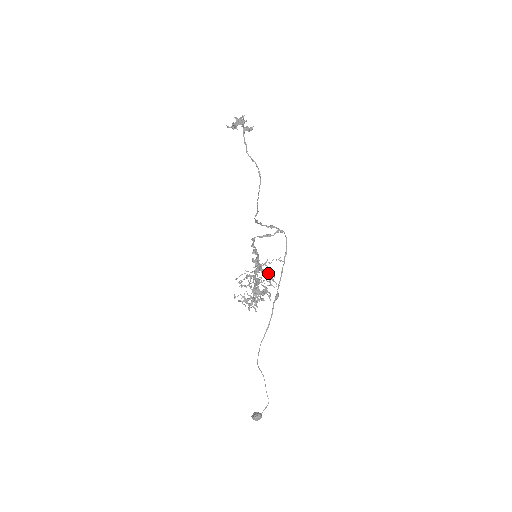
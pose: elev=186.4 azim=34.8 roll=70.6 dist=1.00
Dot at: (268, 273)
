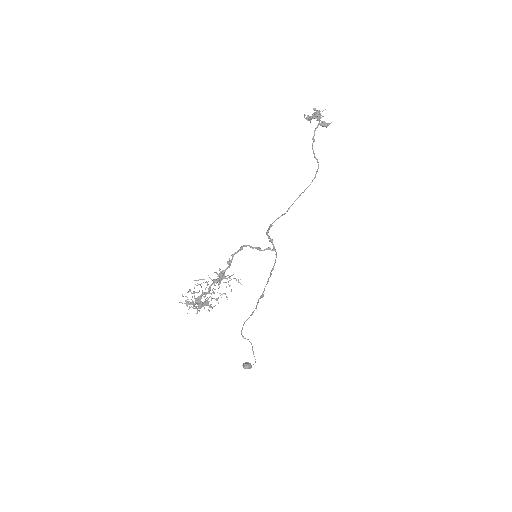
Dot at: (226, 286)
